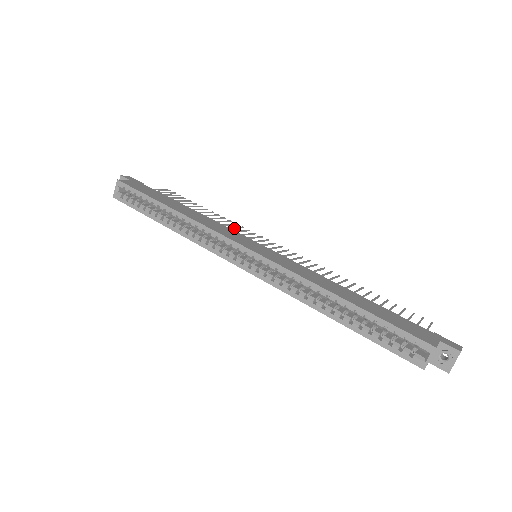
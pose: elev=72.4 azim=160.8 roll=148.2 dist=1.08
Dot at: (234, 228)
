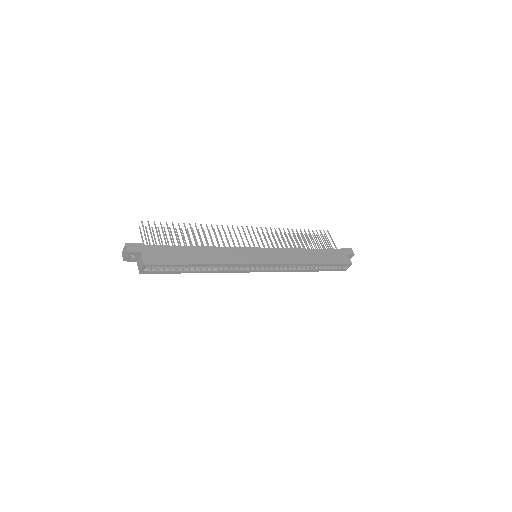
Dot at: (220, 235)
